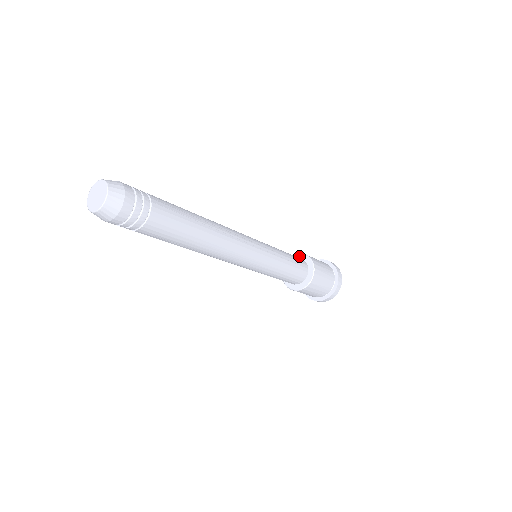
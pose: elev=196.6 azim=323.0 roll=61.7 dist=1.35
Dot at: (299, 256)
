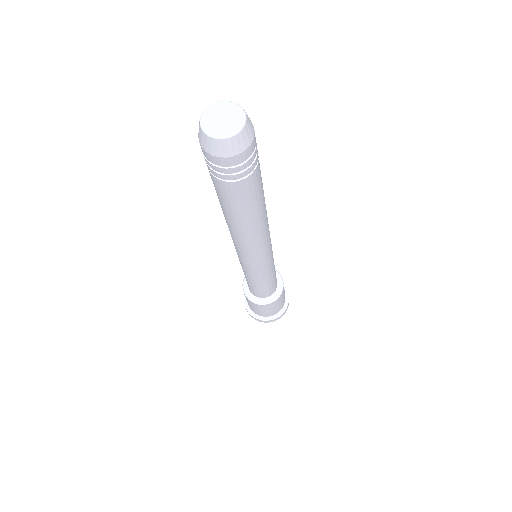
Dot at: occluded
